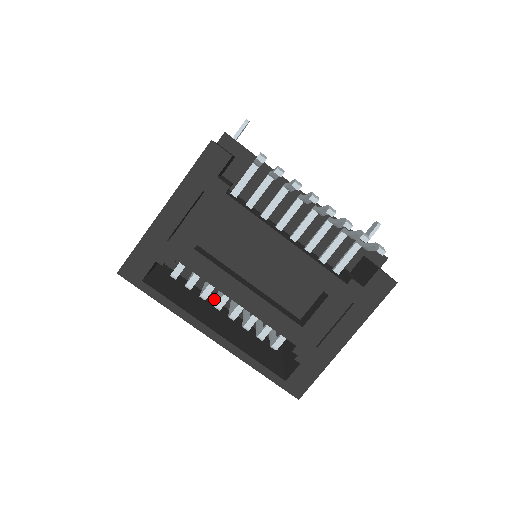
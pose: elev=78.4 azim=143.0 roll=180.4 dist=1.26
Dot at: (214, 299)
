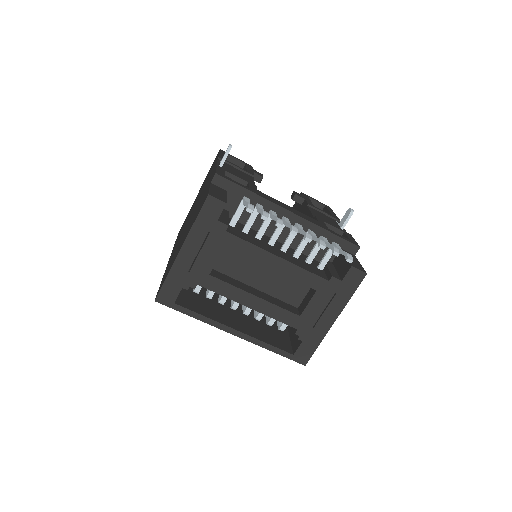
Dot at: occluded
